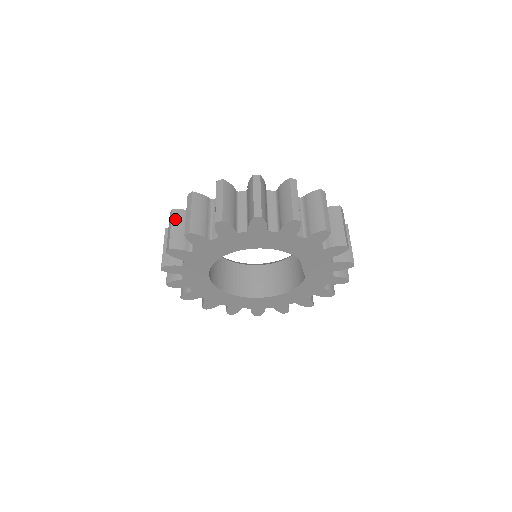
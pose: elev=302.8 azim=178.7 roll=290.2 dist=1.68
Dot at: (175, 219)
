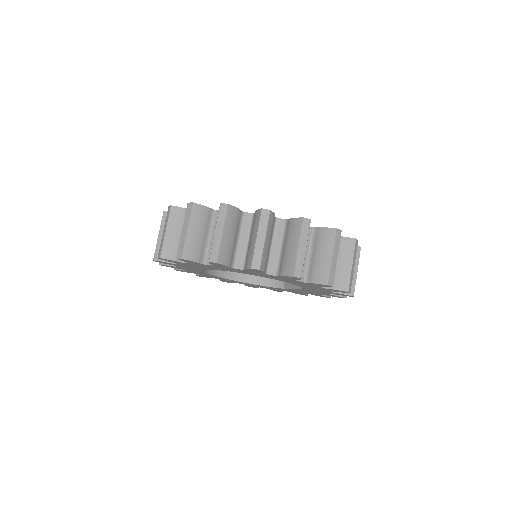
Dot at: (229, 221)
